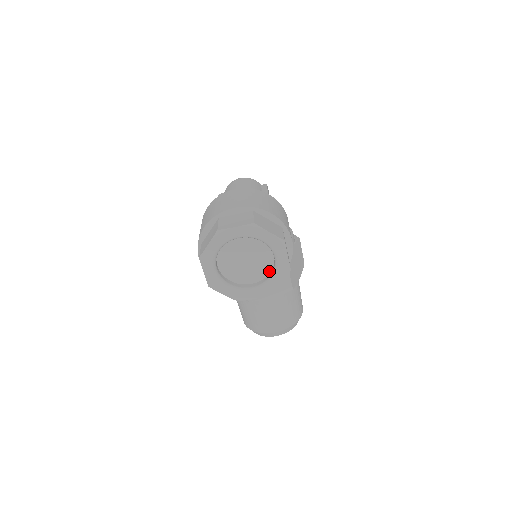
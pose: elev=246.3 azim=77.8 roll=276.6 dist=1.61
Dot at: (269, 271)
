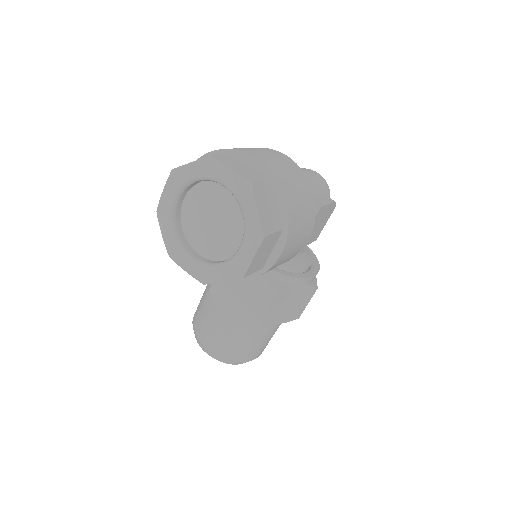
Dot at: (225, 258)
